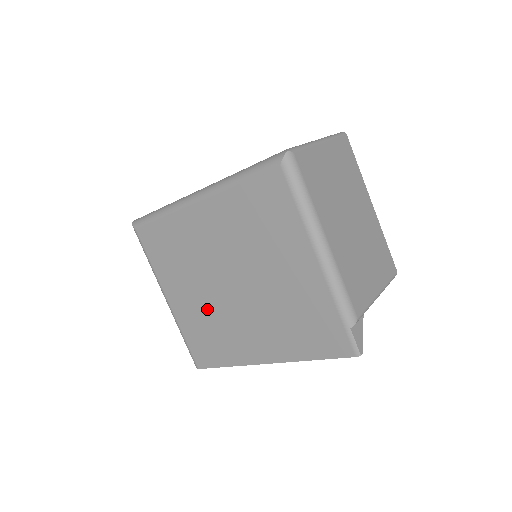
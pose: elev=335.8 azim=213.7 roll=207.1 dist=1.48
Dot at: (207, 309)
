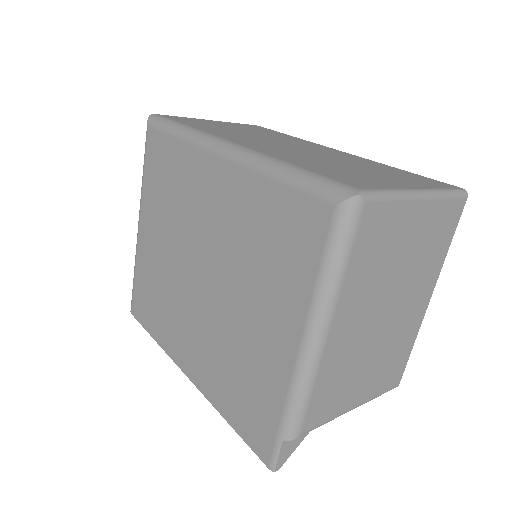
Dot at: (166, 273)
